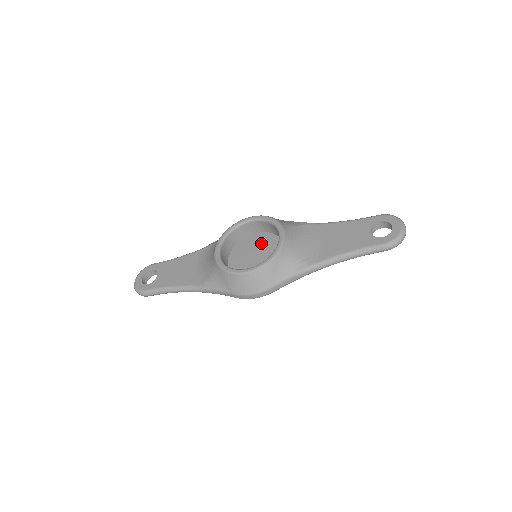
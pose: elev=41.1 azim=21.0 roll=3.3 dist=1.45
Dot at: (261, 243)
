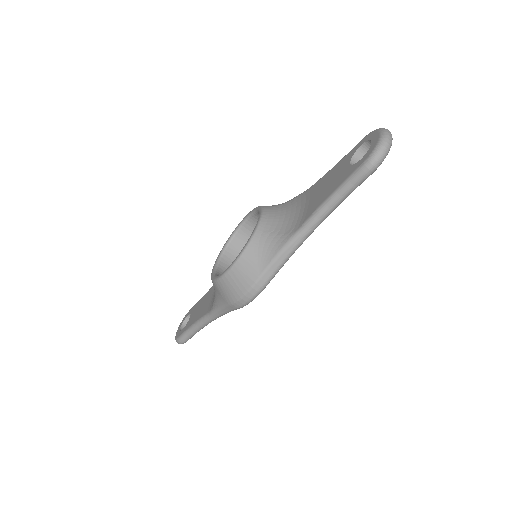
Dot at: occluded
